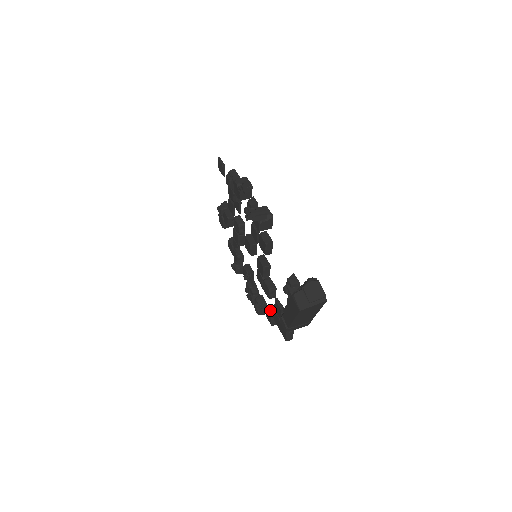
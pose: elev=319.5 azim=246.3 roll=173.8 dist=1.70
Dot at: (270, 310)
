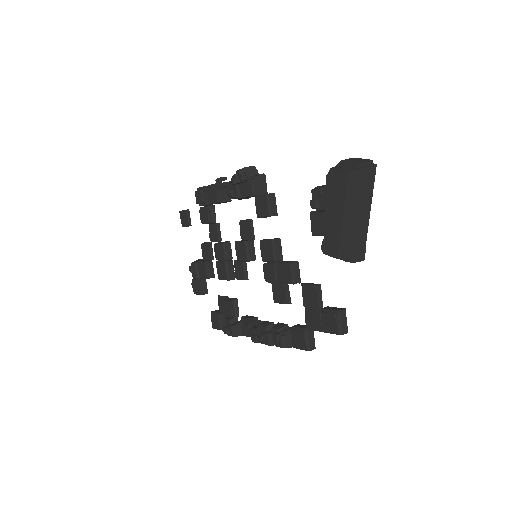
Dot at: (298, 327)
